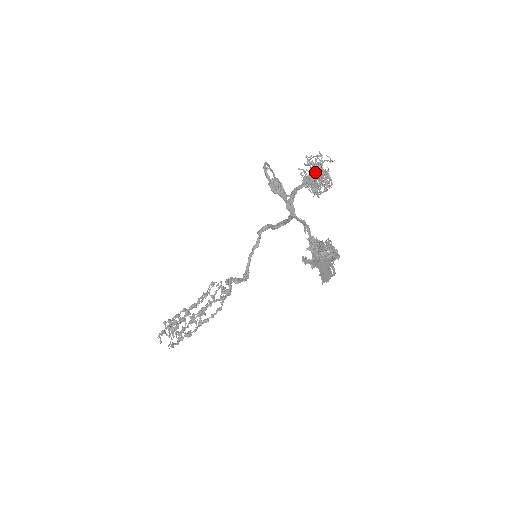
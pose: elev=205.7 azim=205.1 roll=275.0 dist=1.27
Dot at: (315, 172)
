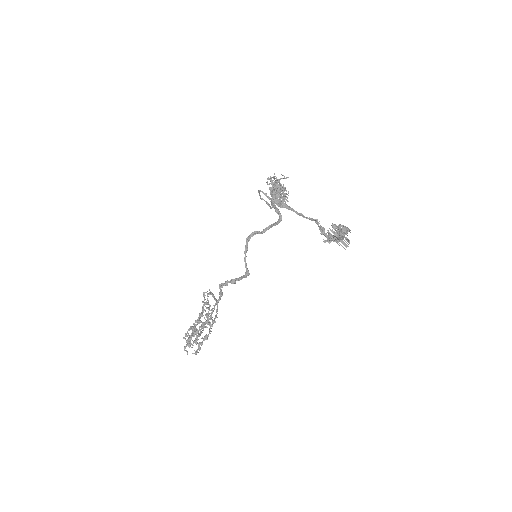
Dot at: (277, 188)
